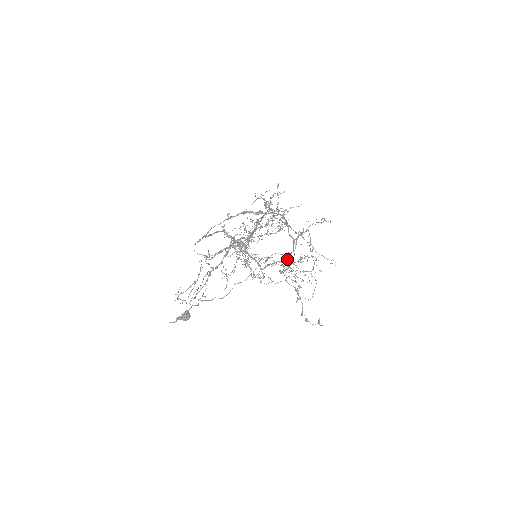
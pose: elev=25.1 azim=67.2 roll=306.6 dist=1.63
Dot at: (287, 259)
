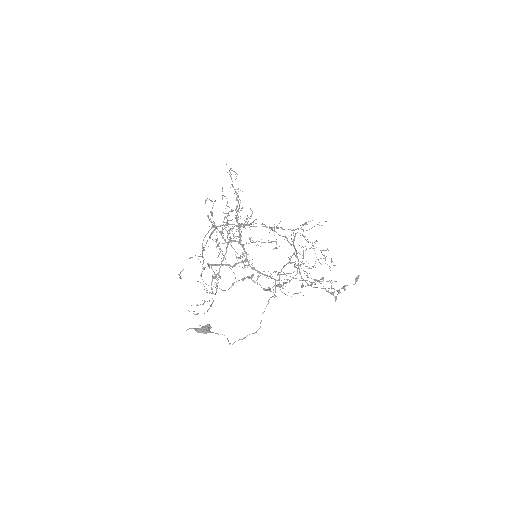
Dot at: (291, 256)
